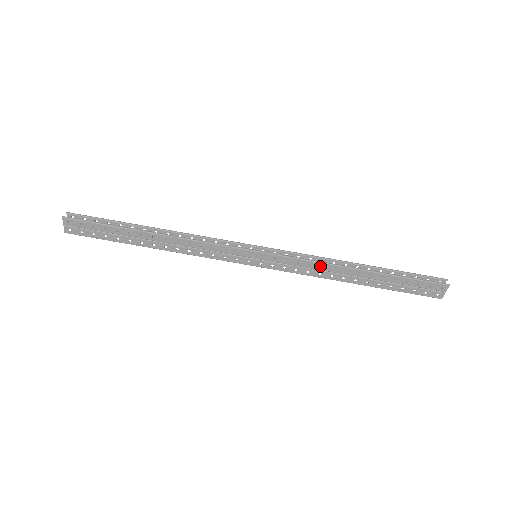
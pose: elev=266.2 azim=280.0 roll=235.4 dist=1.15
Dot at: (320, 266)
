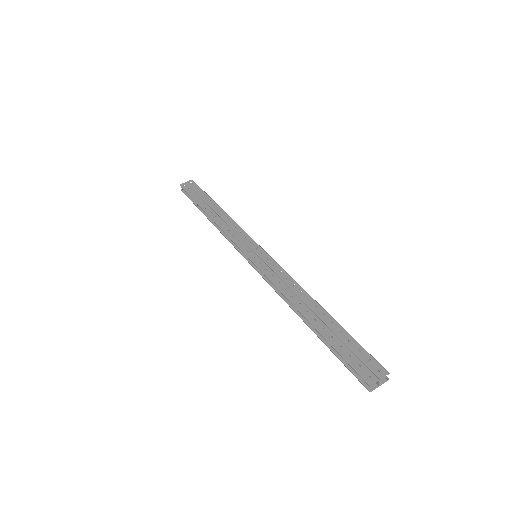
Dot at: (292, 284)
